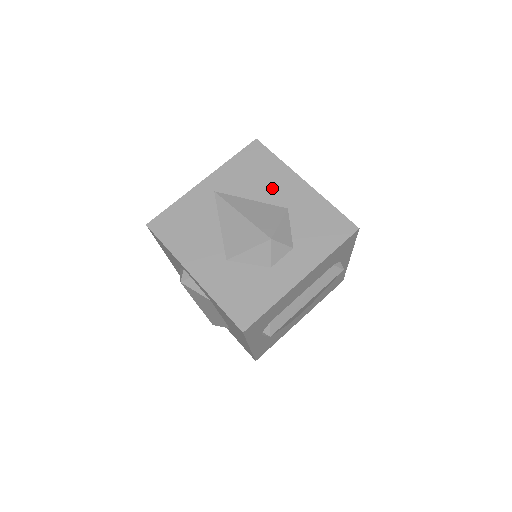
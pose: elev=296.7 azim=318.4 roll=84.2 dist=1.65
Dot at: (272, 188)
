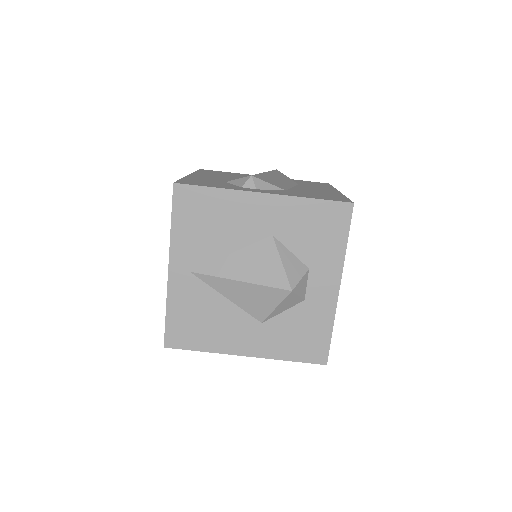
Dot at: (239, 226)
